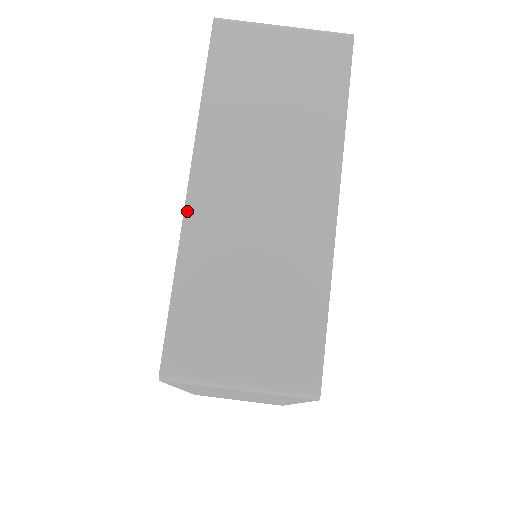
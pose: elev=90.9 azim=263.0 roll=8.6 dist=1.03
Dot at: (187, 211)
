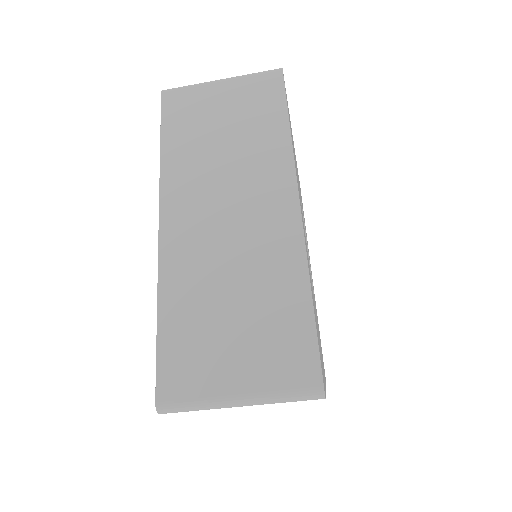
Dot at: occluded
